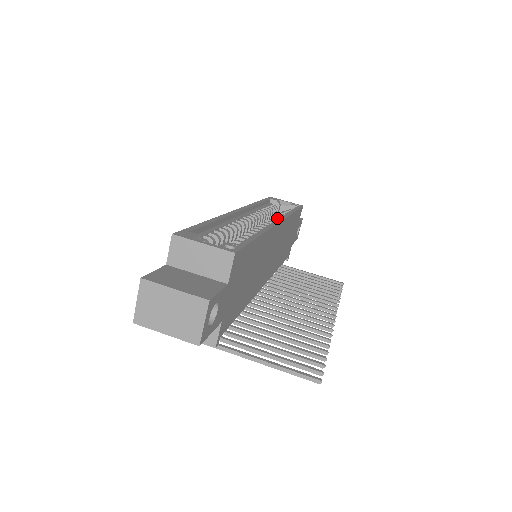
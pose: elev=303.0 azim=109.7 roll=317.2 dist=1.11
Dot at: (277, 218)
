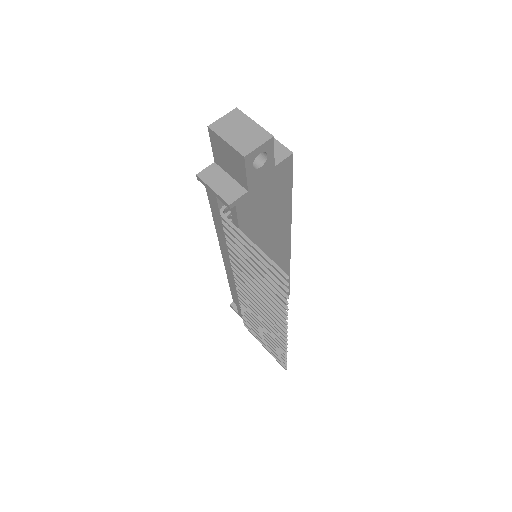
Dot at: occluded
